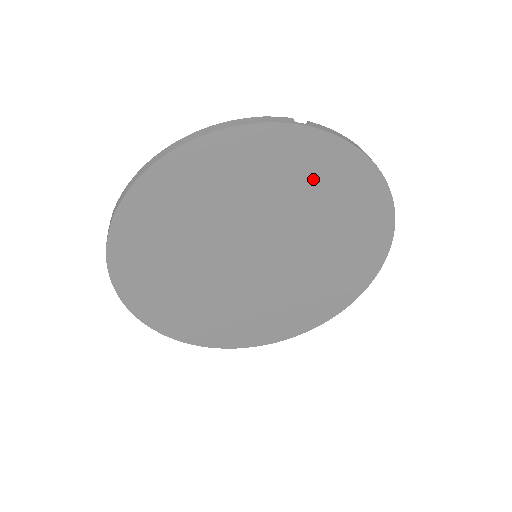
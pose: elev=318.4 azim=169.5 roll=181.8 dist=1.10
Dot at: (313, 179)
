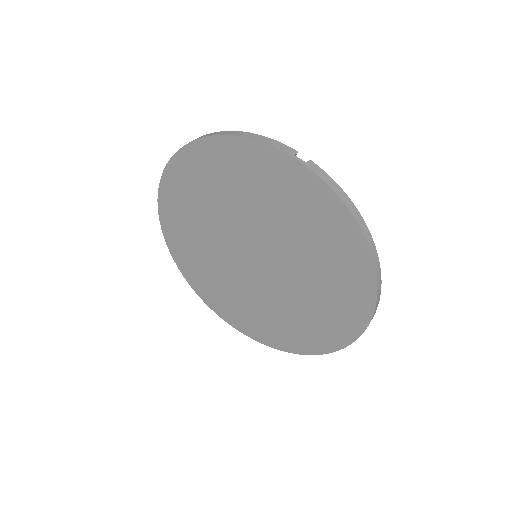
Dot at: (303, 212)
